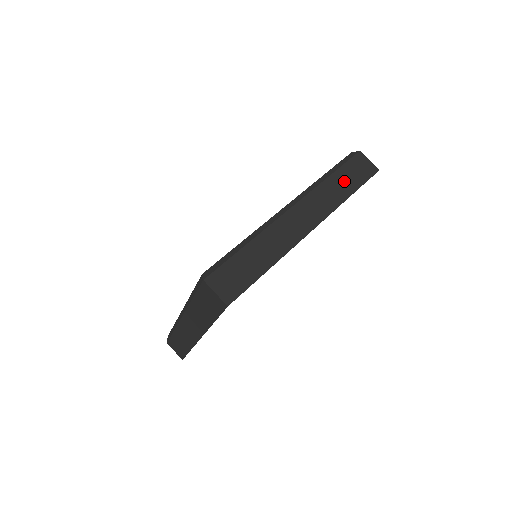
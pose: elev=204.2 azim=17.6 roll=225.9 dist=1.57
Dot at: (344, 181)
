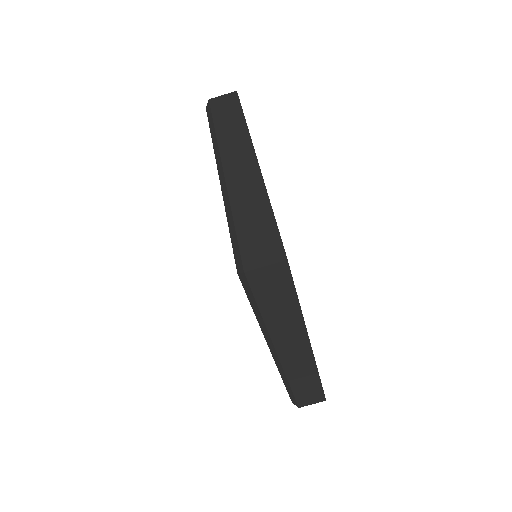
Dot at: (228, 119)
